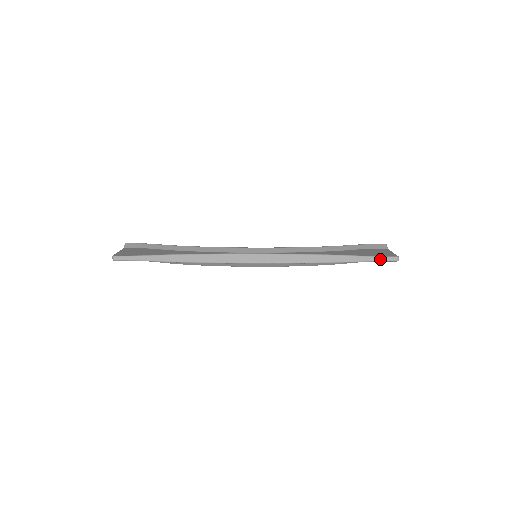
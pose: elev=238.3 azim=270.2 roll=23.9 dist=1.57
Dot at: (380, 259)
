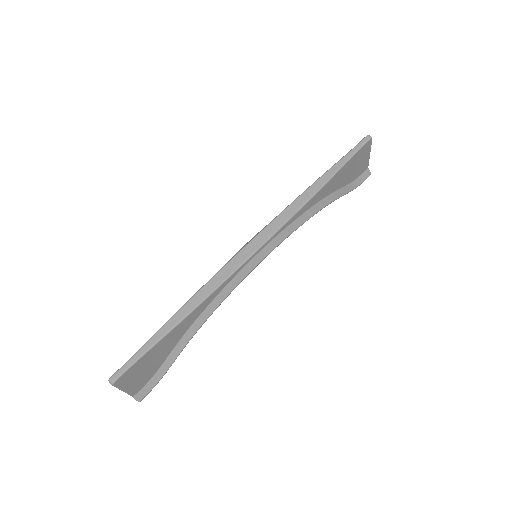
Dot at: (356, 148)
